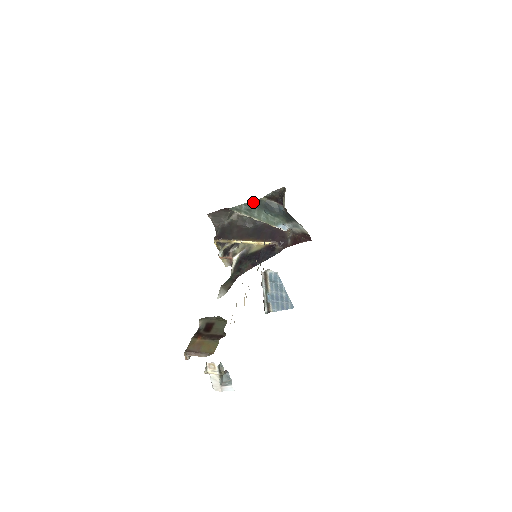
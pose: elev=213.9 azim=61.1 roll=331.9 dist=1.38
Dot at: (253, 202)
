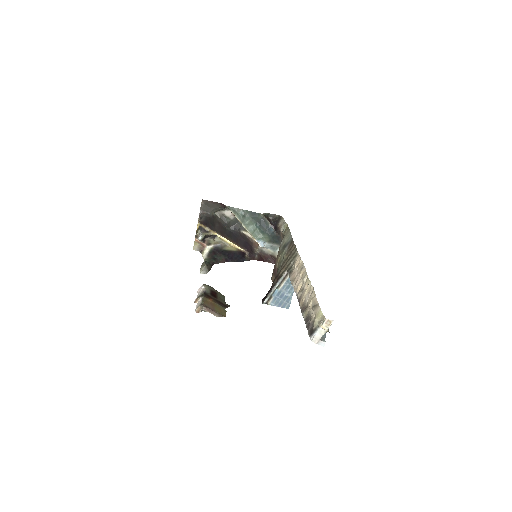
Dot at: (252, 213)
